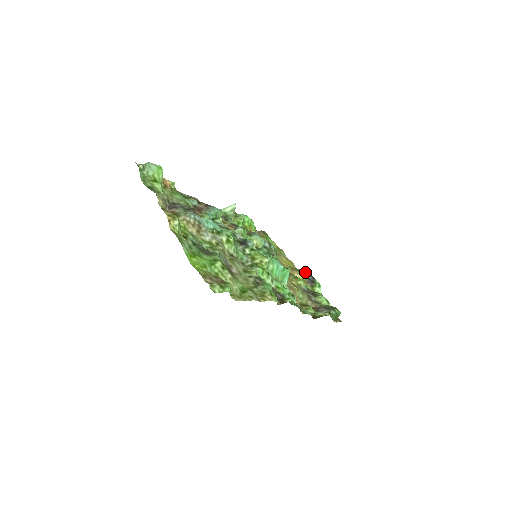
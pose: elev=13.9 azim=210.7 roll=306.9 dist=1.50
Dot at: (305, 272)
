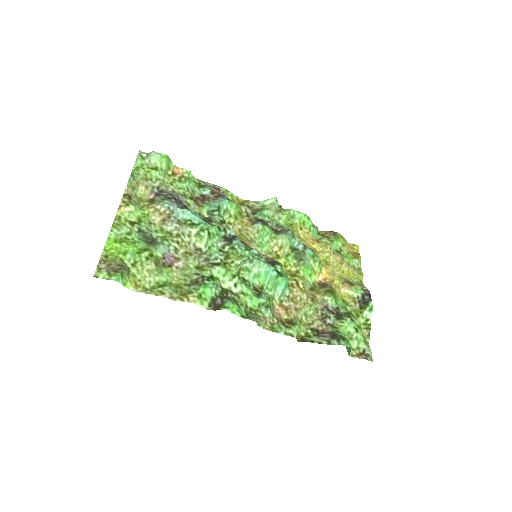
Dot at: (364, 289)
